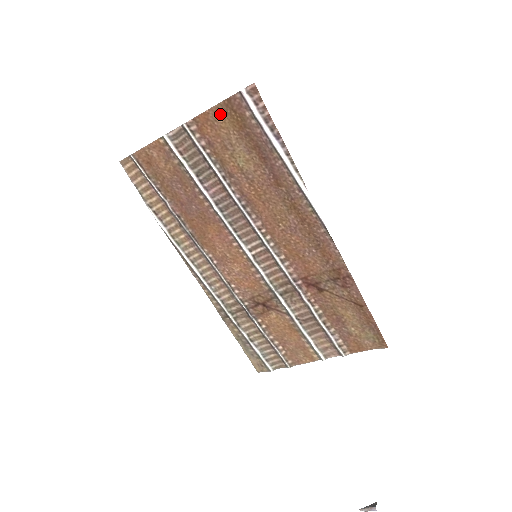
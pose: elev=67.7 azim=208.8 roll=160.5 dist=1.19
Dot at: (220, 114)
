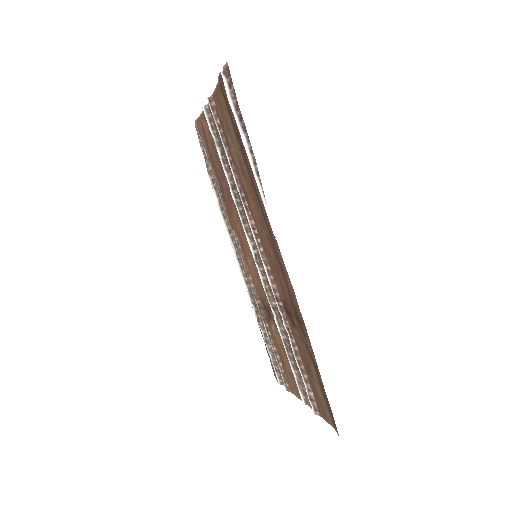
Dot at: (221, 93)
